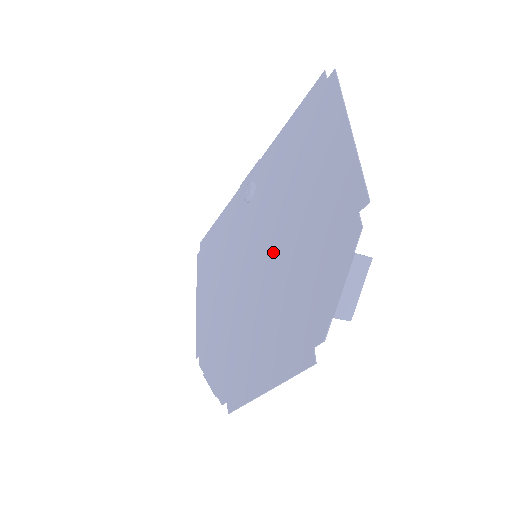
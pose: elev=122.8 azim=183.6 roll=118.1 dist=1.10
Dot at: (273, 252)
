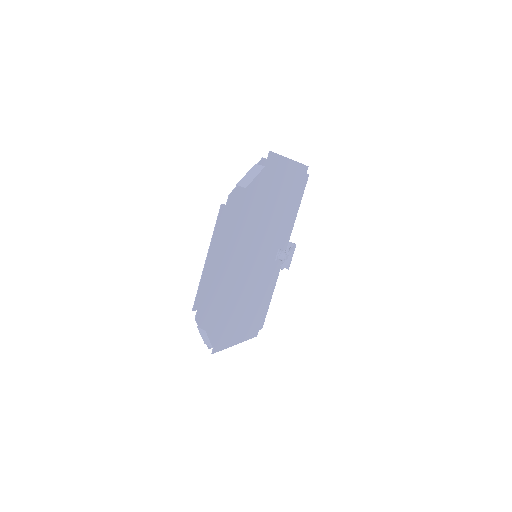
Dot at: (256, 235)
